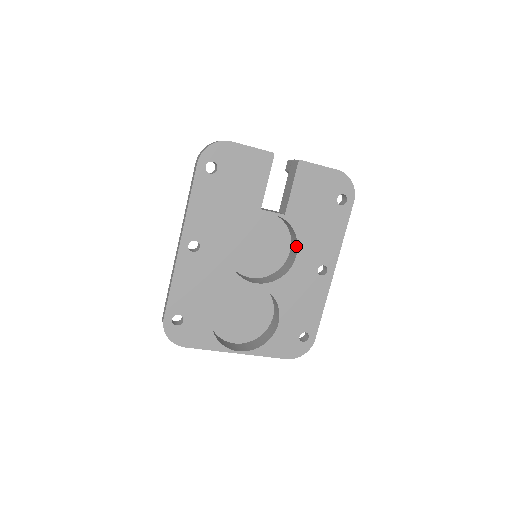
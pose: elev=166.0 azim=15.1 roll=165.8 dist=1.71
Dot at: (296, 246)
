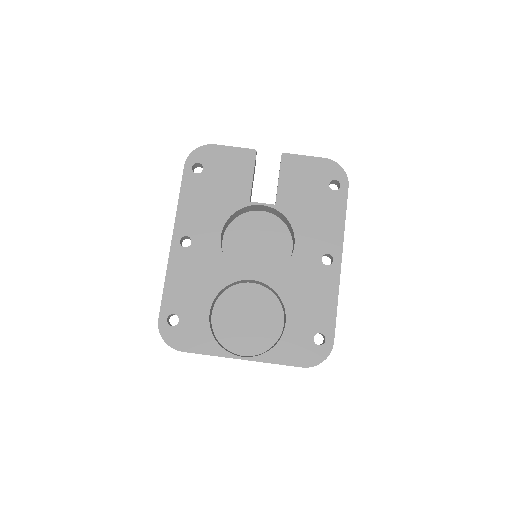
Dot at: (293, 237)
